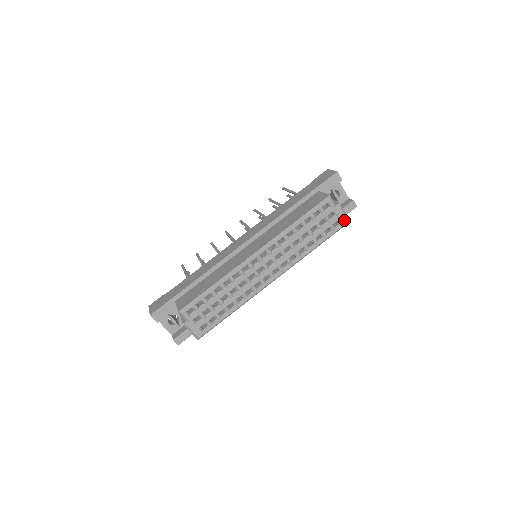
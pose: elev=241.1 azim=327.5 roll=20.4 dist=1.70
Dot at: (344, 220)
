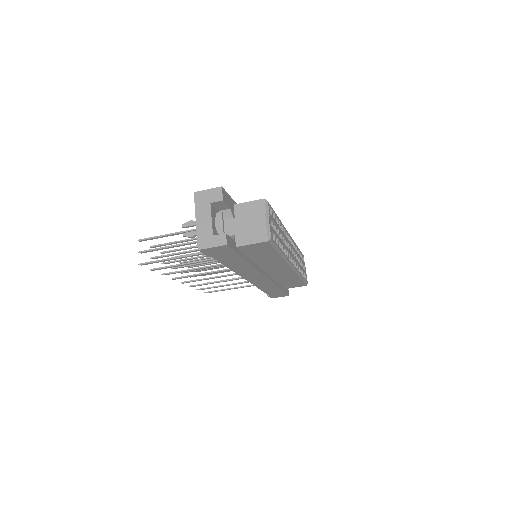
Dot at: occluded
